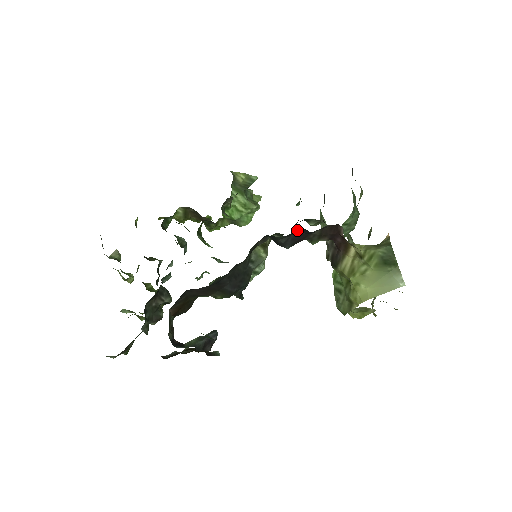
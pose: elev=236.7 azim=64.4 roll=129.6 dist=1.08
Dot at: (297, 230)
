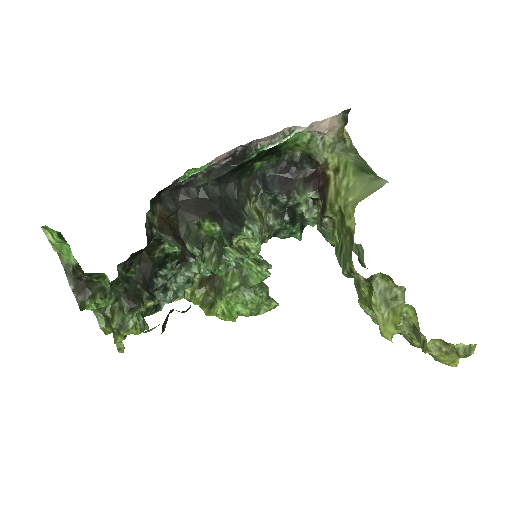
Dot at: (281, 167)
